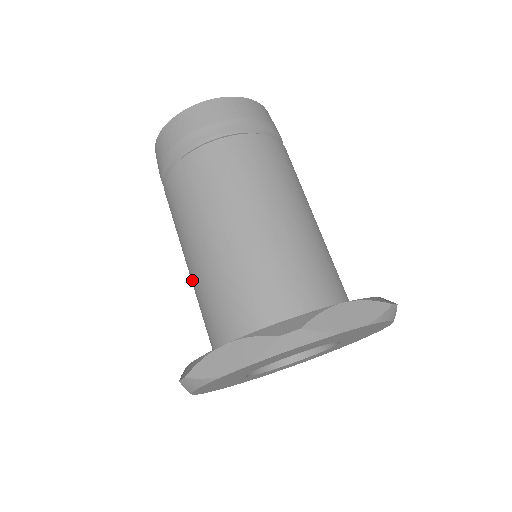
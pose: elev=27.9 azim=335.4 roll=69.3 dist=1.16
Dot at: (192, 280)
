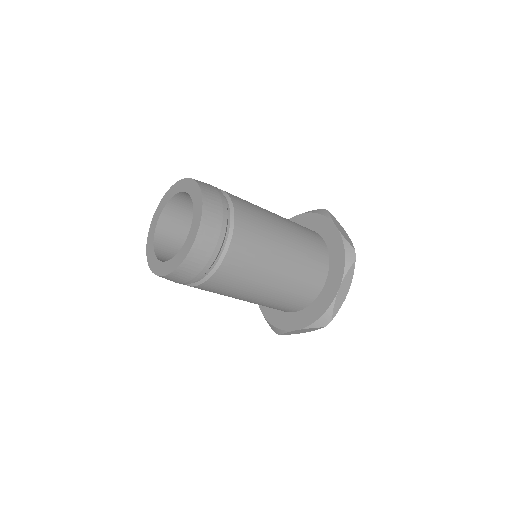
Dot at: occluded
